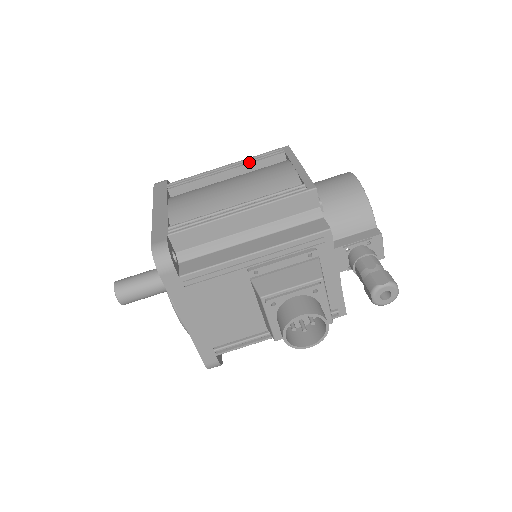
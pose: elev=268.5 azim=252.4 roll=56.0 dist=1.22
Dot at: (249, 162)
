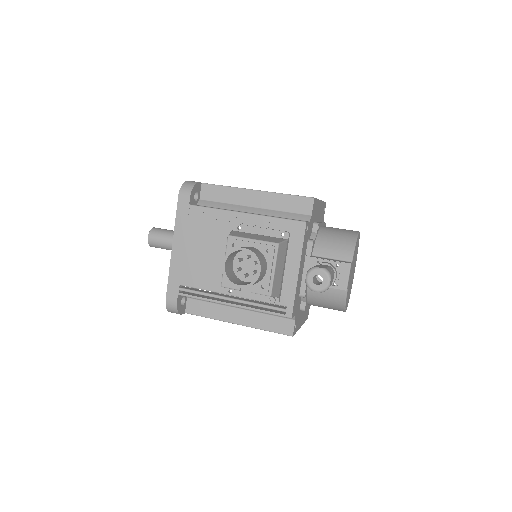
Dot at: occluded
